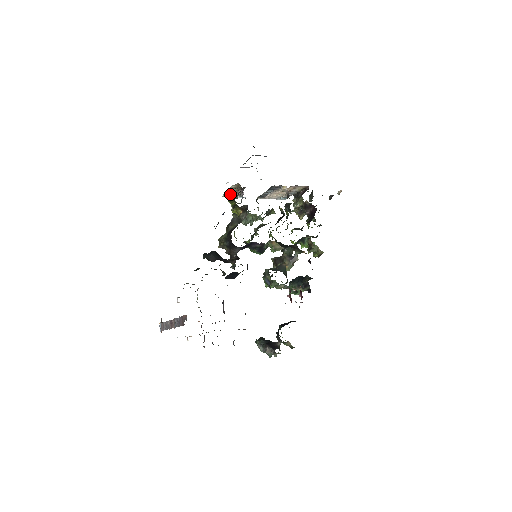
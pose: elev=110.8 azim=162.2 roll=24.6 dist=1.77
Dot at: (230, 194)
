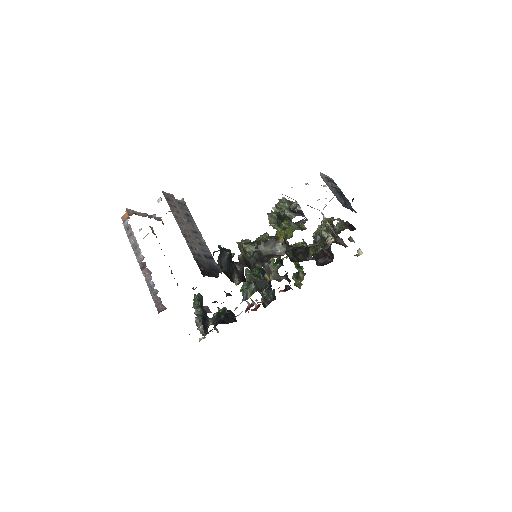
Dot at: (291, 226)
